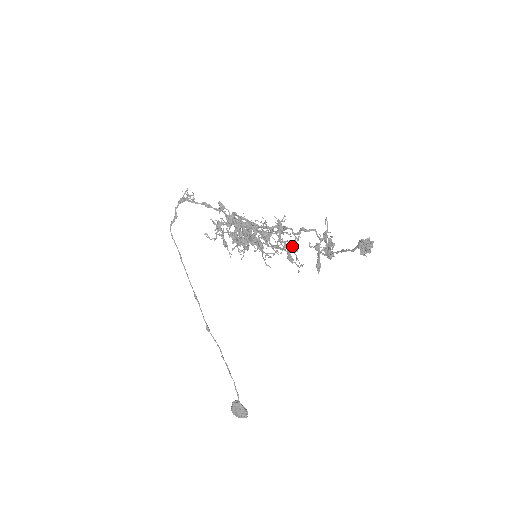
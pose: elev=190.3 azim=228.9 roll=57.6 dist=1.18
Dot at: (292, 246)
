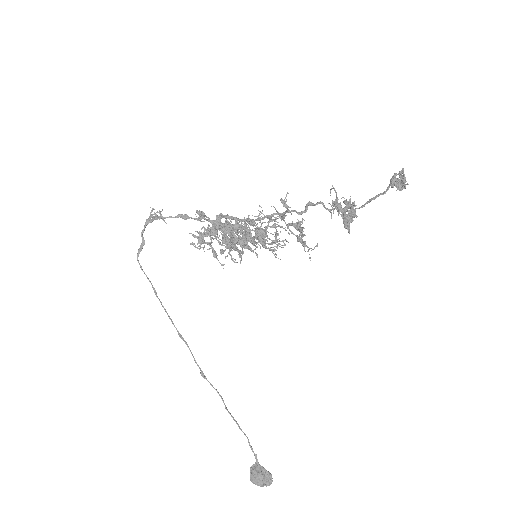
Dot at: (300, 228)
